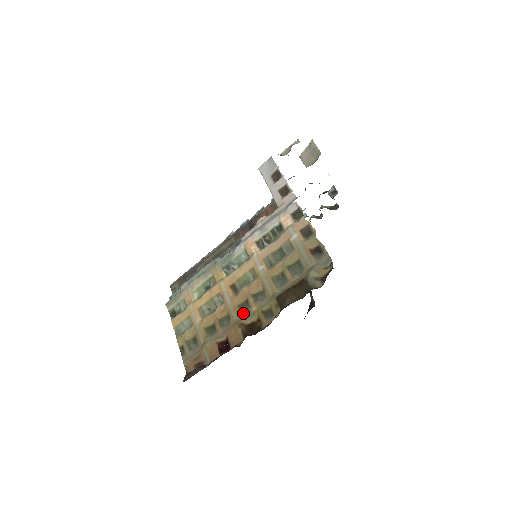
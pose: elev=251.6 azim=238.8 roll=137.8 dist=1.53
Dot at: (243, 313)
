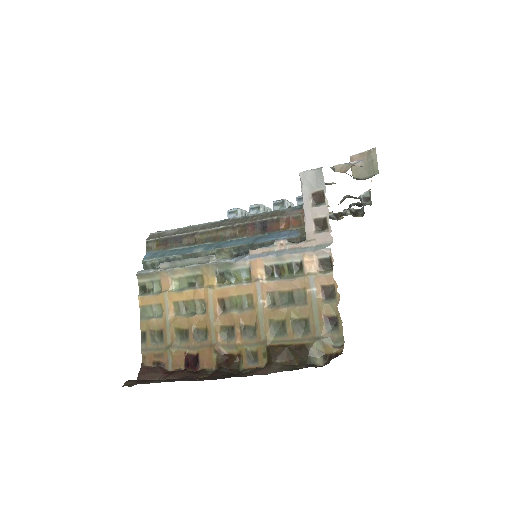
Dot at: (224, 338)
